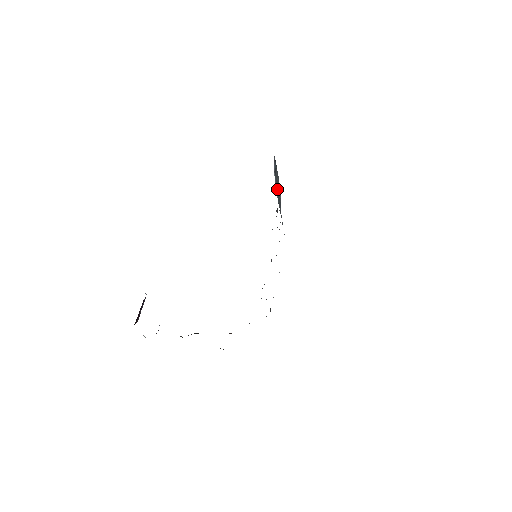
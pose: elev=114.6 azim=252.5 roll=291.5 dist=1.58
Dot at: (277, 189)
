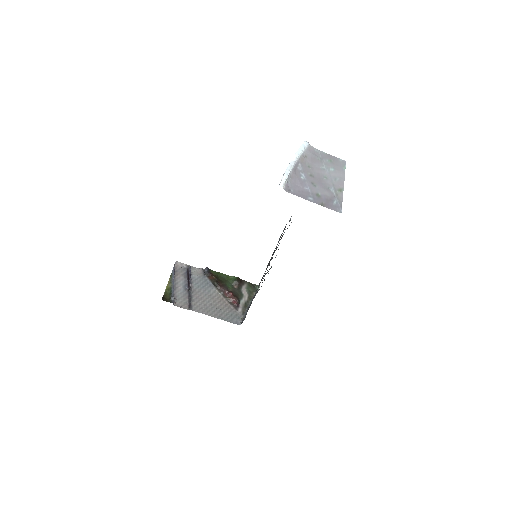
Dot at: occluded
